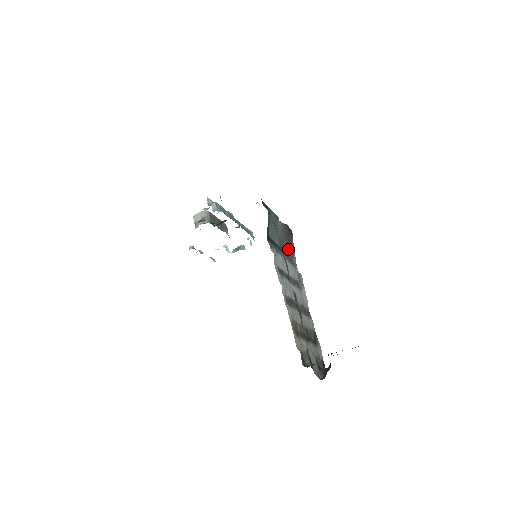
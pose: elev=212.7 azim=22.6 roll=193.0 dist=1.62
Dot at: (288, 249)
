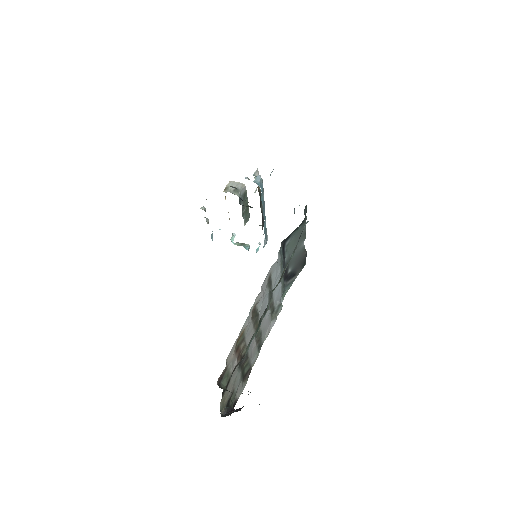
Dot at: (290, 275)
